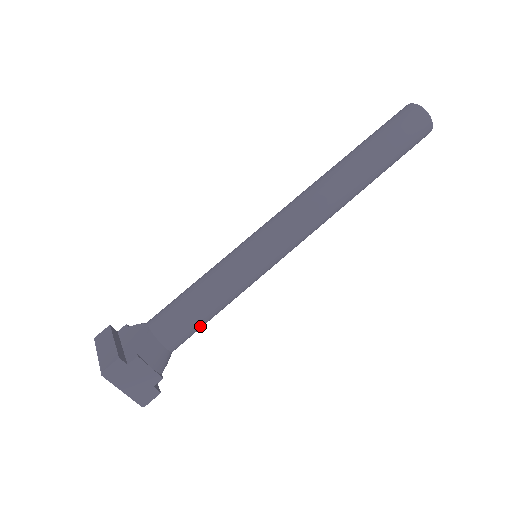
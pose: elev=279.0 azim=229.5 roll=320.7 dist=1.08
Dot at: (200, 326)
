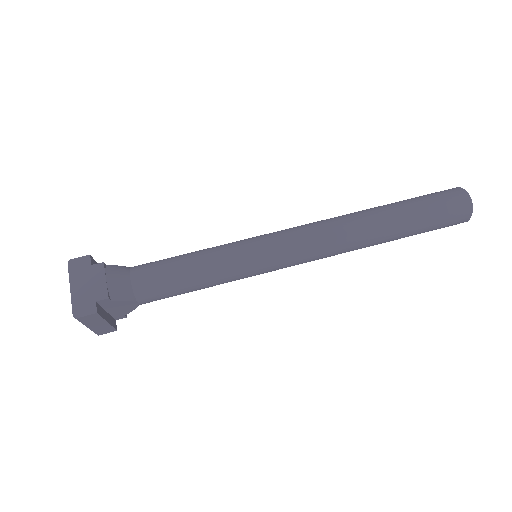
Dot at: (171, 280)
